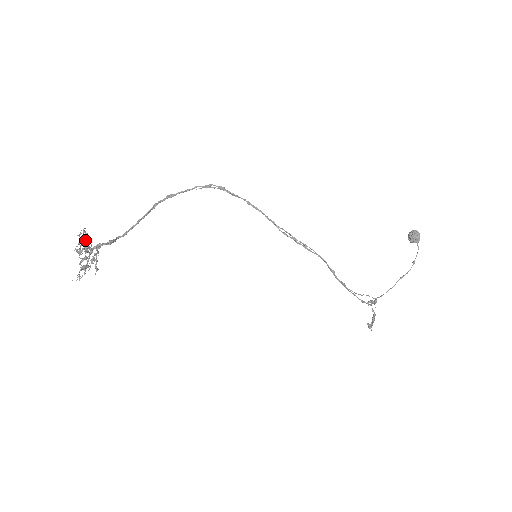
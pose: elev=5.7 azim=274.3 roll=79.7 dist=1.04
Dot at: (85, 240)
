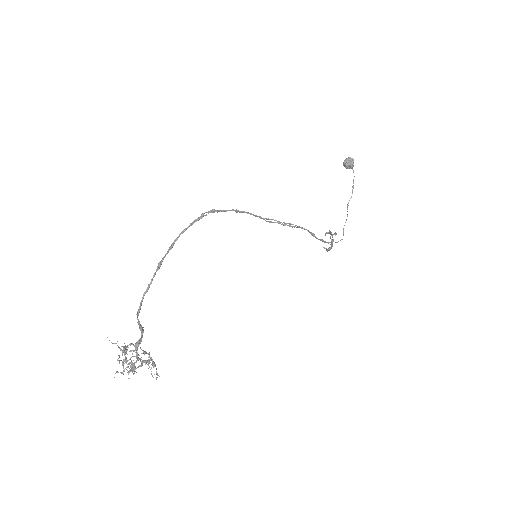
Dot at: (149, 360)
